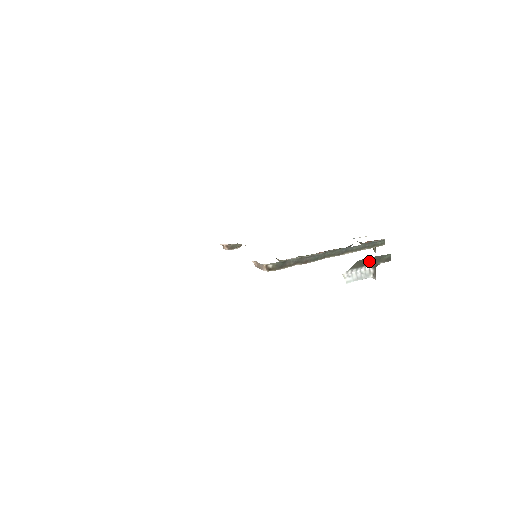
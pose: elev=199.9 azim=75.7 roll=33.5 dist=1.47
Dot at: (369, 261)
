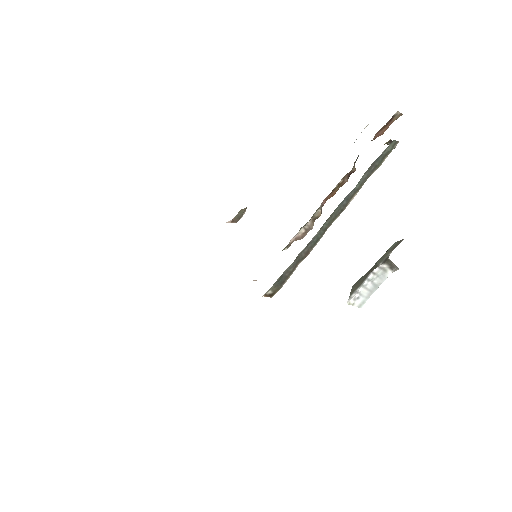
Dot at: (369, 271)
